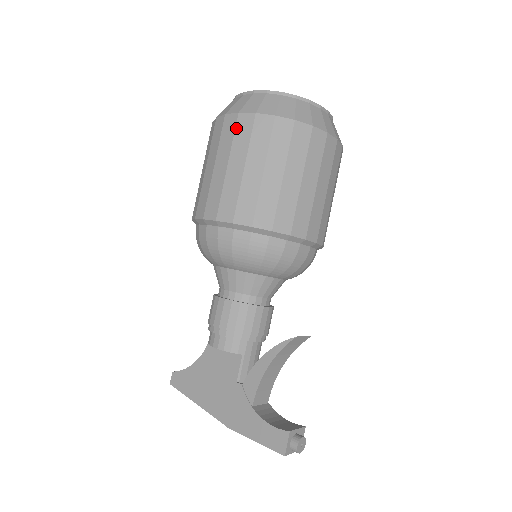
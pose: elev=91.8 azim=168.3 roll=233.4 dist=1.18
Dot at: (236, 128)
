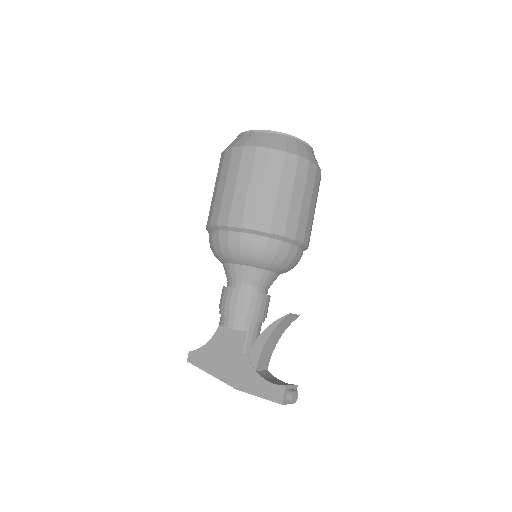
Dot at: (242, 157)
